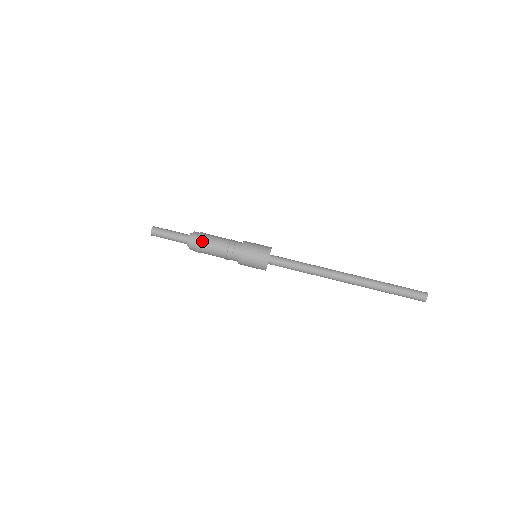
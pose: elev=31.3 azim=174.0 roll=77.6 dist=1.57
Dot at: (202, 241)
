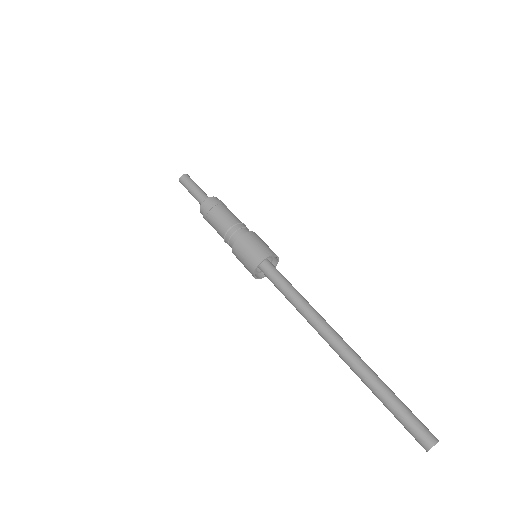
Dot at: (207, 218)
